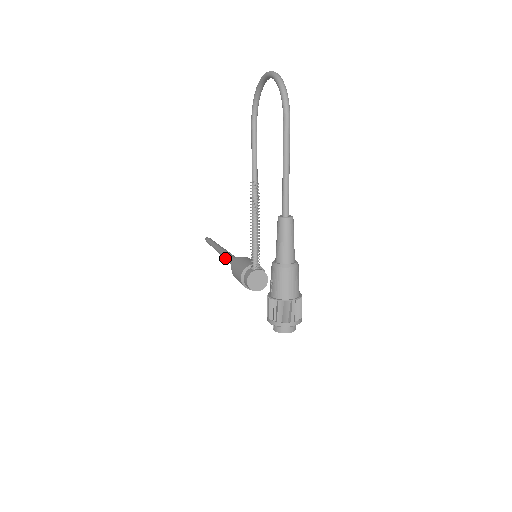
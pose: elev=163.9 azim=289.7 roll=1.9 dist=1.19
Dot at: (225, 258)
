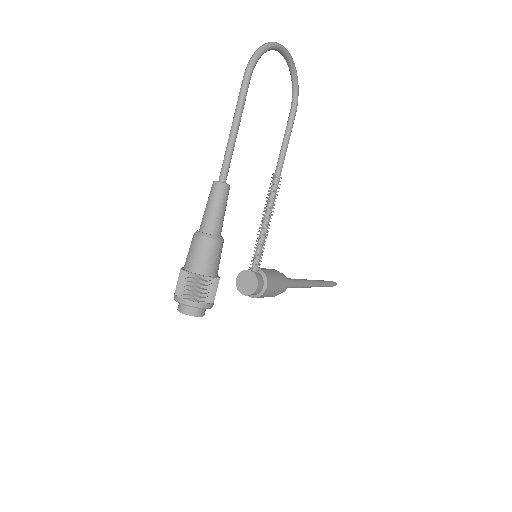
Dot at: occluded
